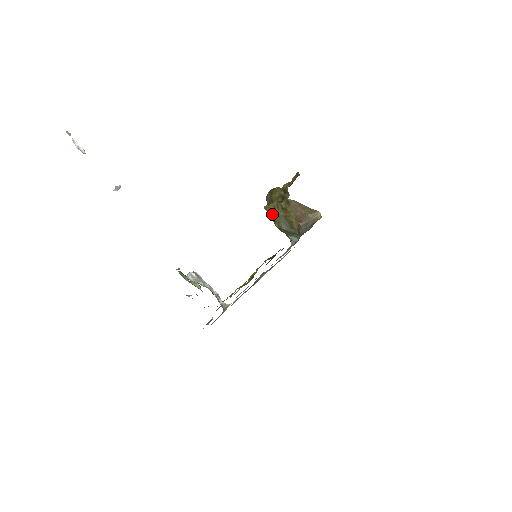
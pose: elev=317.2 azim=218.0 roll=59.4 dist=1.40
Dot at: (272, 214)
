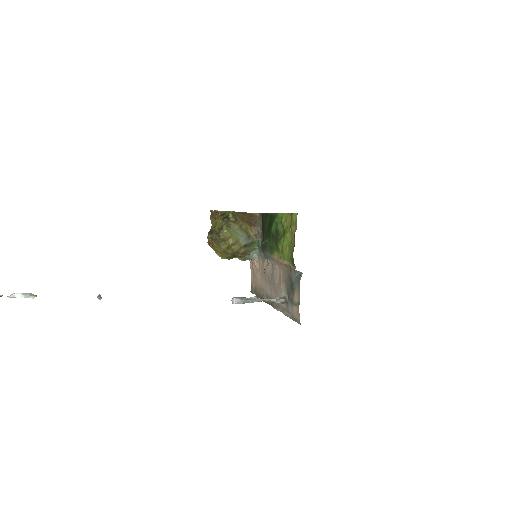
Dot at: (230, 235)
